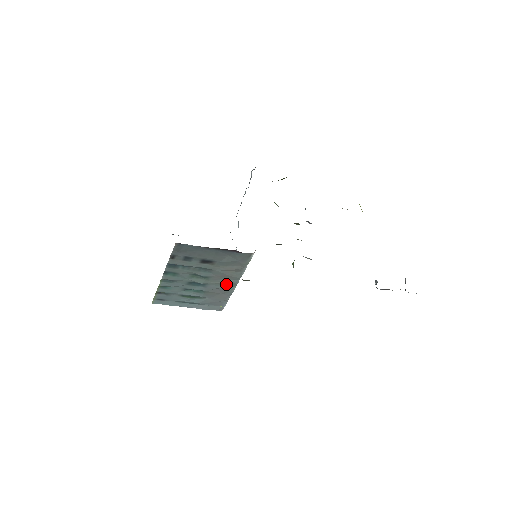
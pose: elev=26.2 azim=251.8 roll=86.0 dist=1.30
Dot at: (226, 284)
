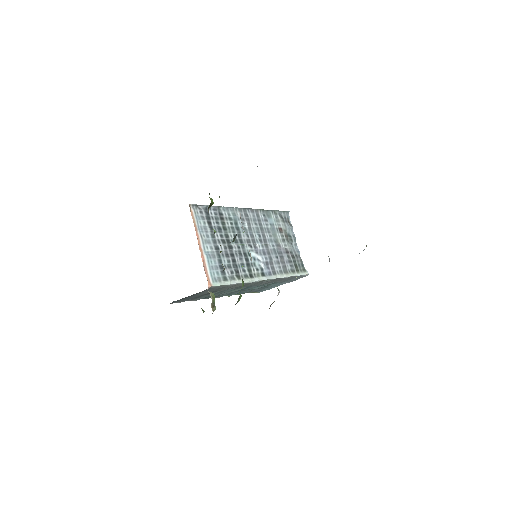
Dot at: (256, 283)
